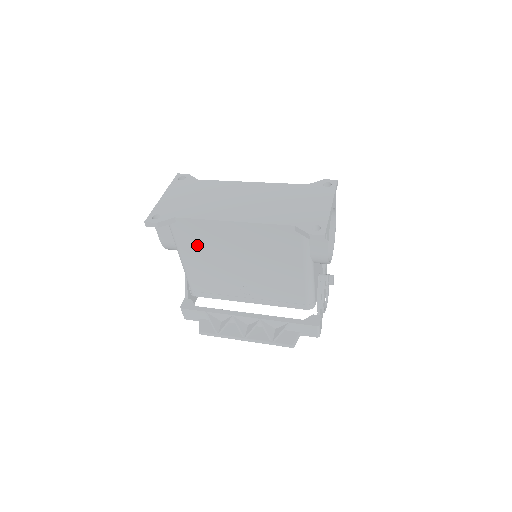
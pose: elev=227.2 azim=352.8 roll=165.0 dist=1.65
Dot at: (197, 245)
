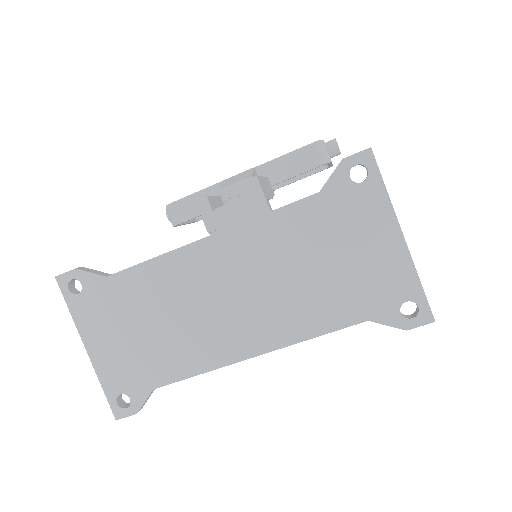
Dot at: occluded
